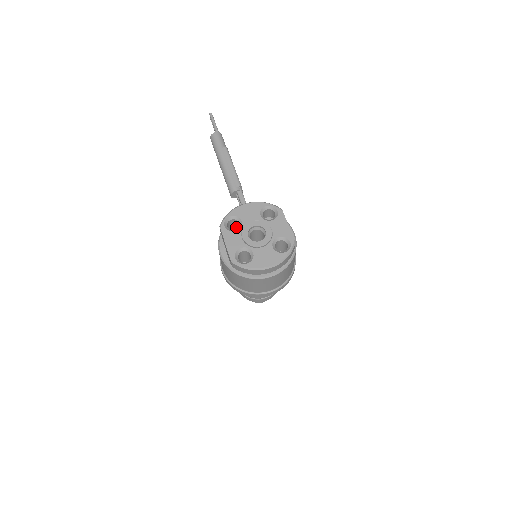
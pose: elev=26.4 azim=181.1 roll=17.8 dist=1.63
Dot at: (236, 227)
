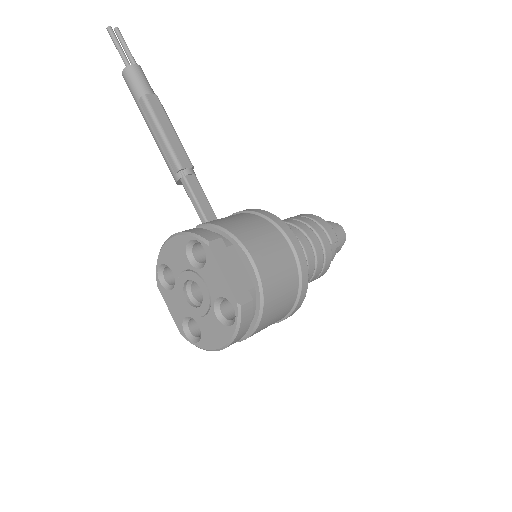
Dot at: occluded
